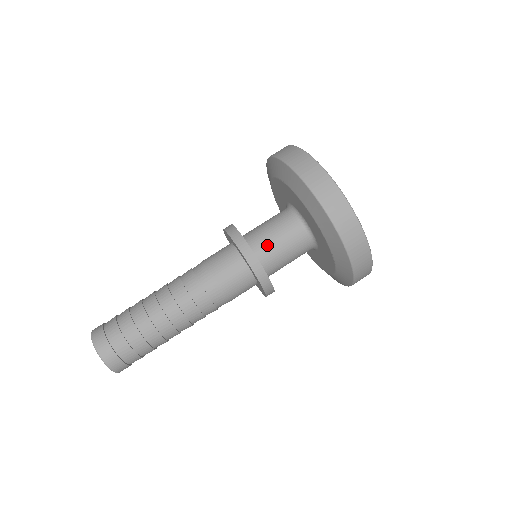
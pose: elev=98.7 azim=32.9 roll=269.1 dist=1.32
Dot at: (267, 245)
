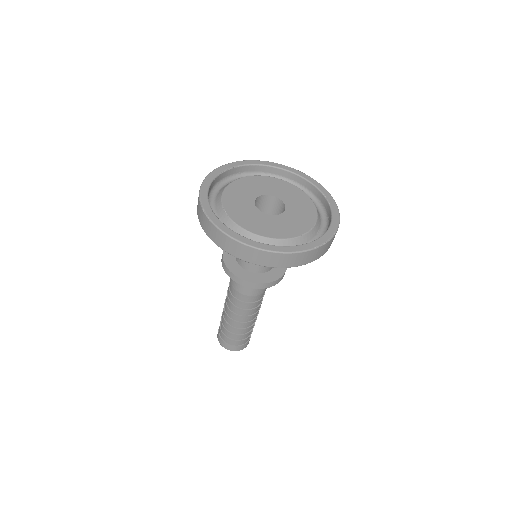
Dot at: occluded
